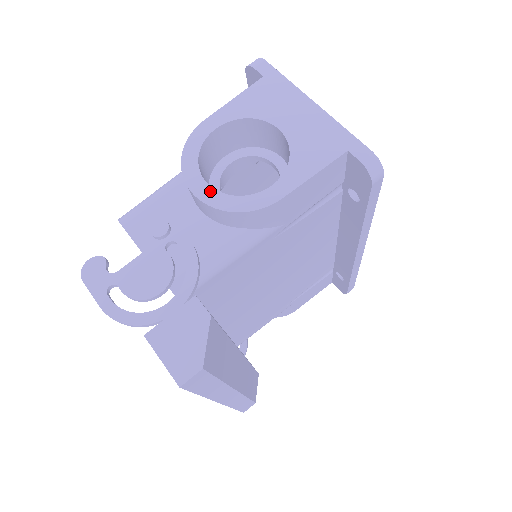
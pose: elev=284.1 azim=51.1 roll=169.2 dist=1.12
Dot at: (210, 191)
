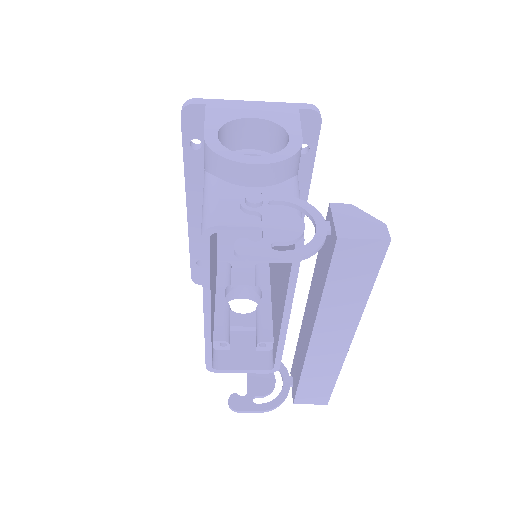
Dot at: (263, 158)
